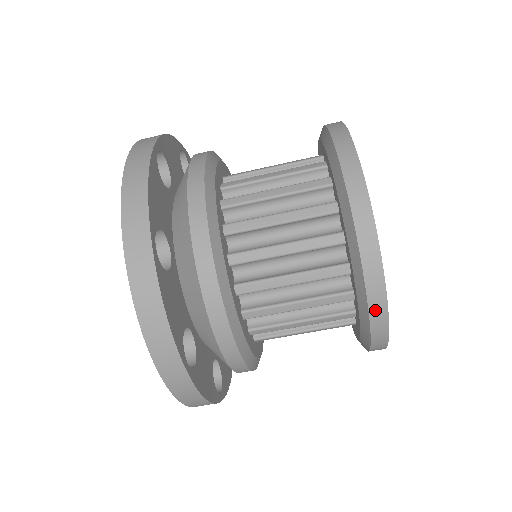
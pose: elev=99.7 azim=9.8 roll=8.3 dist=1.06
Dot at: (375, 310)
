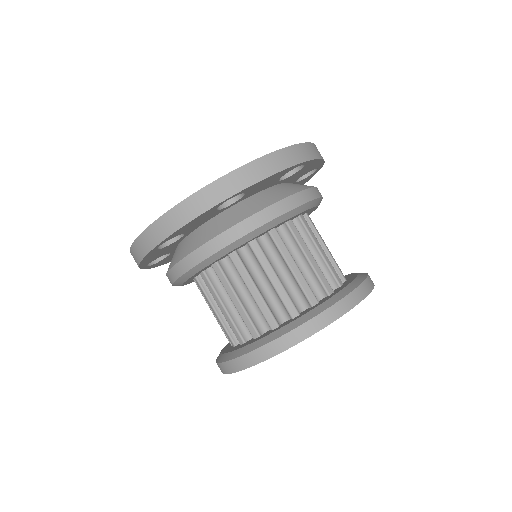
Dot at: (309, 326)
